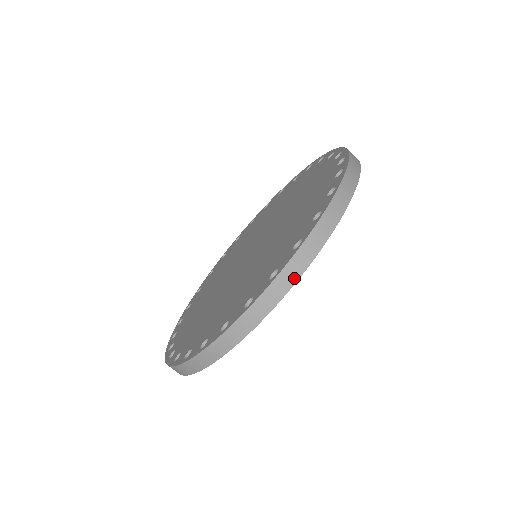
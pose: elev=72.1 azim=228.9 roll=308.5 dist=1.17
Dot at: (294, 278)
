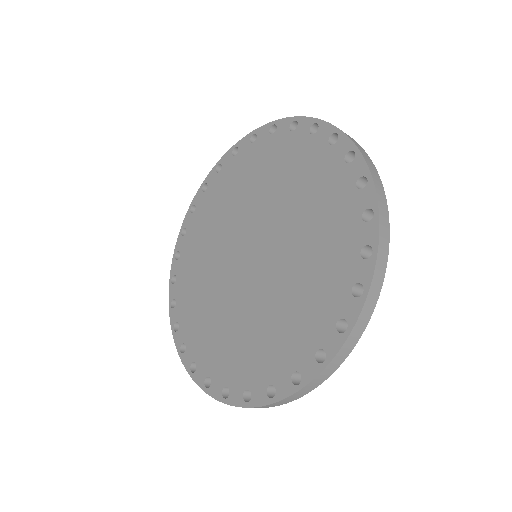
Dot at: (316, 385)
